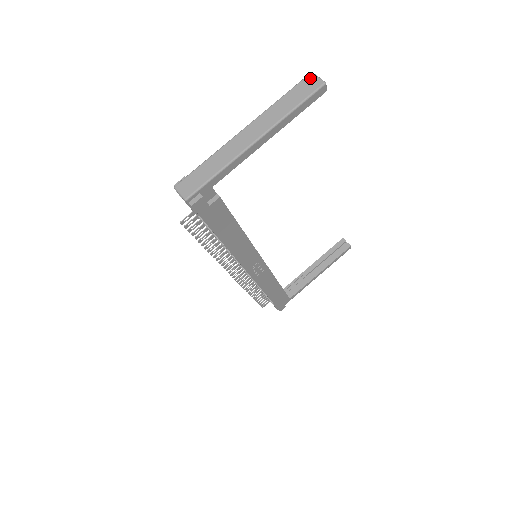
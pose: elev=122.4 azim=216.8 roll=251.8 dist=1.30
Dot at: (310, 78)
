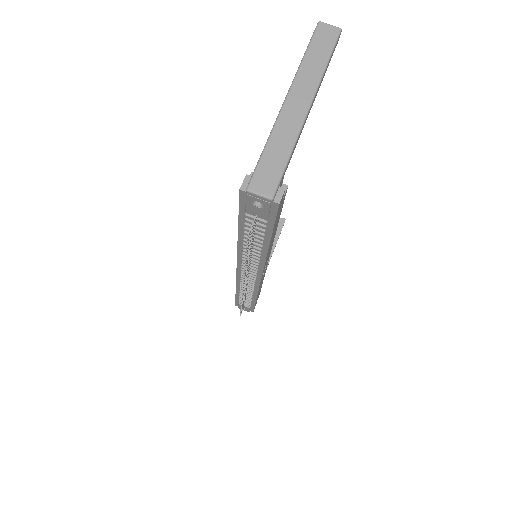
Dot at: (322, 27)
